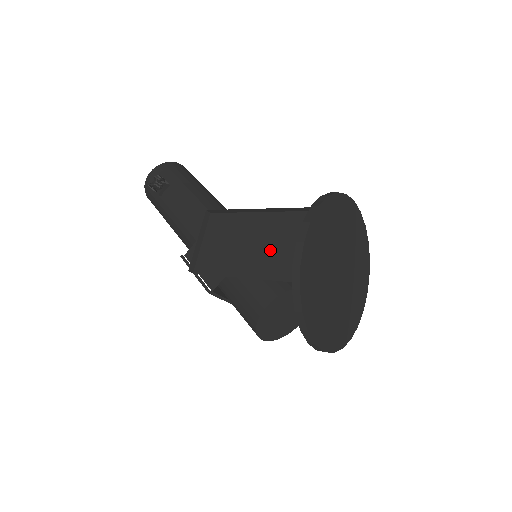
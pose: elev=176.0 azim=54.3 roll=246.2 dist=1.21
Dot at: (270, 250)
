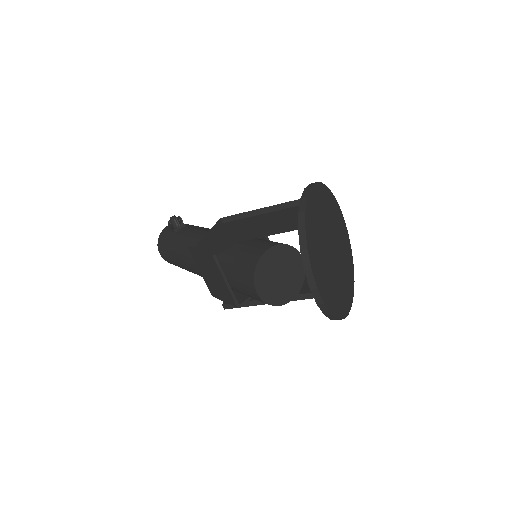
Dot at: (276, 223)
